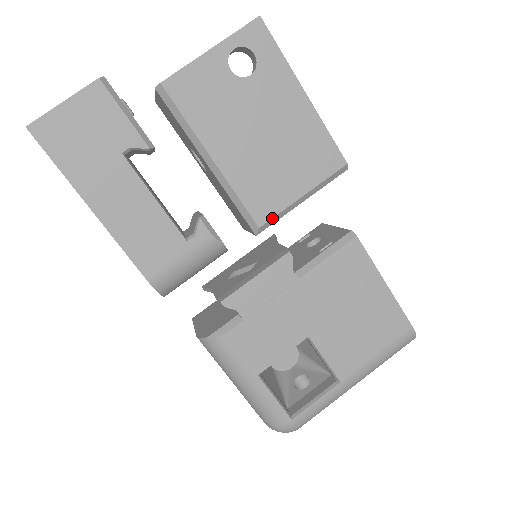
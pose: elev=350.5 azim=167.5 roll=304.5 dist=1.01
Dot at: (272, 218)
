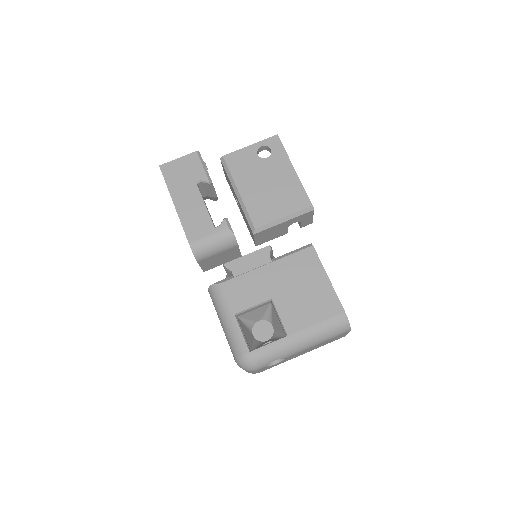
Dot at: (264, 225)
